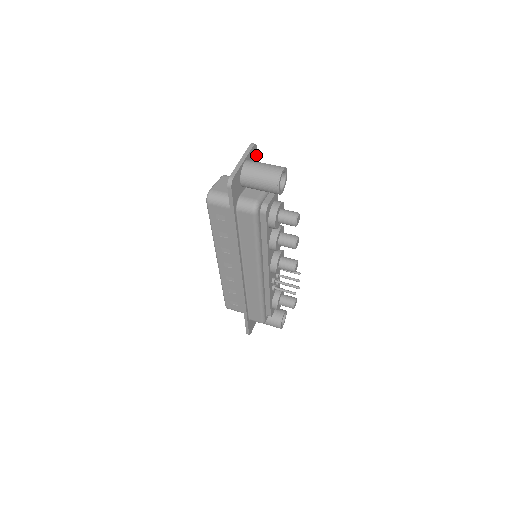
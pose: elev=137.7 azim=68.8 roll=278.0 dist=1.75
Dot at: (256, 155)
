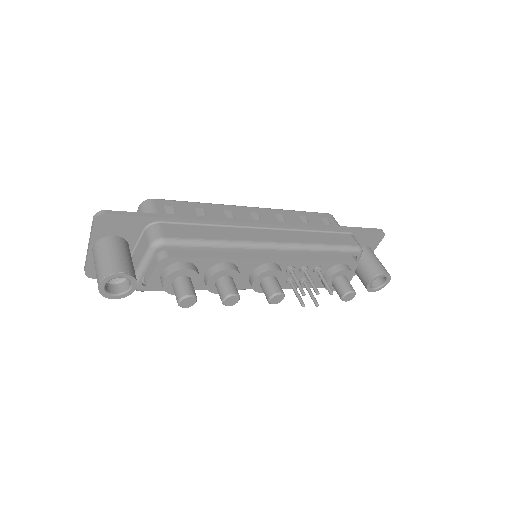
Dot at: (118, 217)
